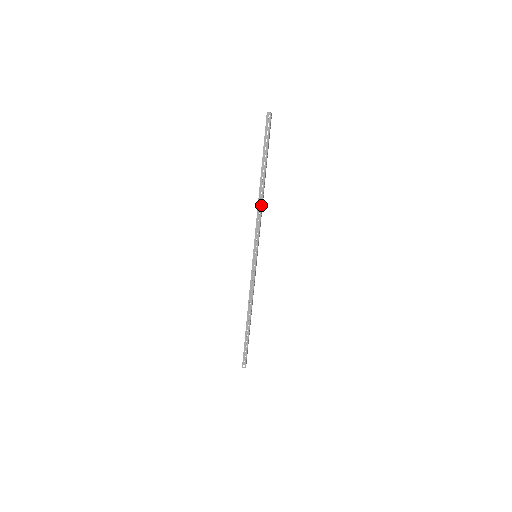
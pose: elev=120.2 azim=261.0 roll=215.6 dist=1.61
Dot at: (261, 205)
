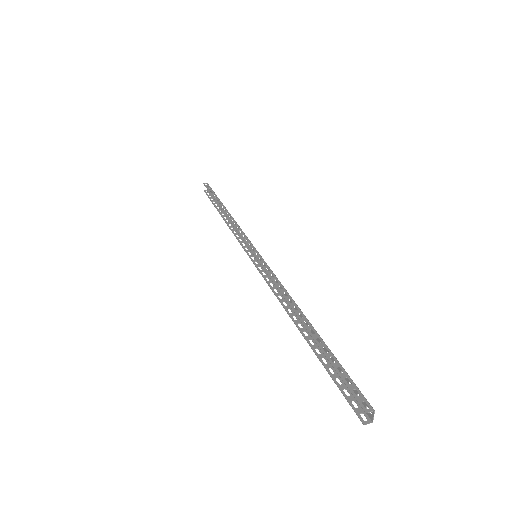
Dot at: (232, 219)
